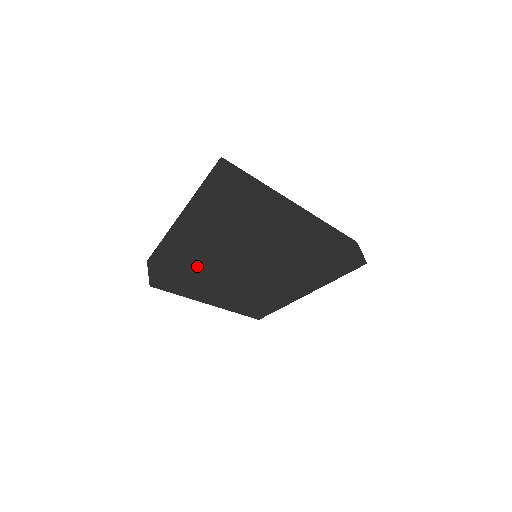
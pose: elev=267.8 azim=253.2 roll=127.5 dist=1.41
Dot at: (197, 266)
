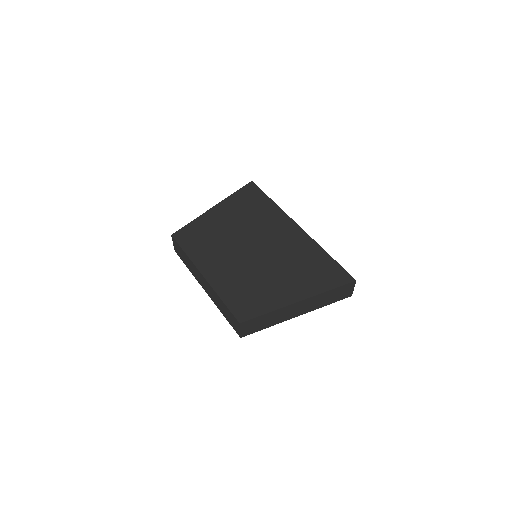
Dot at: (212, 229)
